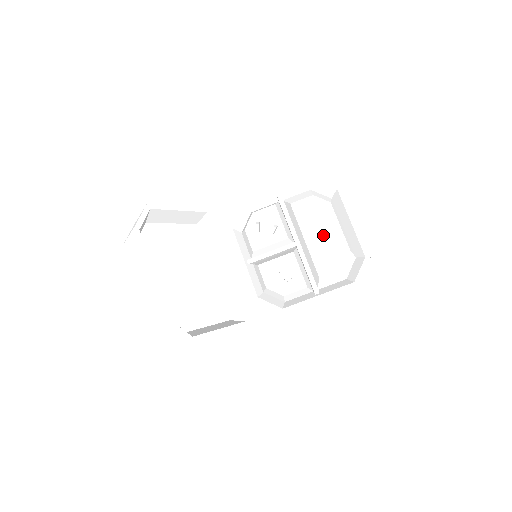
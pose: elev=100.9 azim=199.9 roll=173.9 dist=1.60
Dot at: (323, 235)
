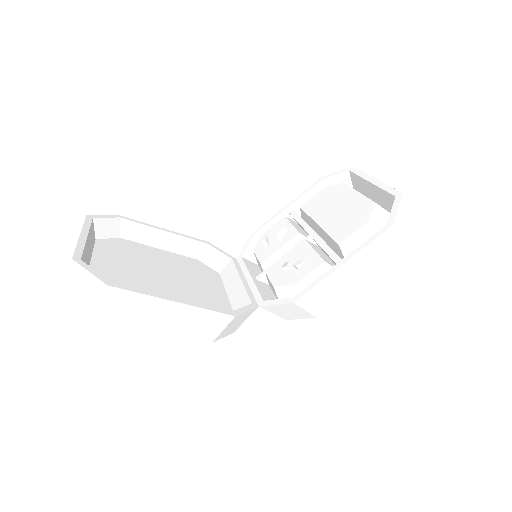
Dot at: (338, 209)
